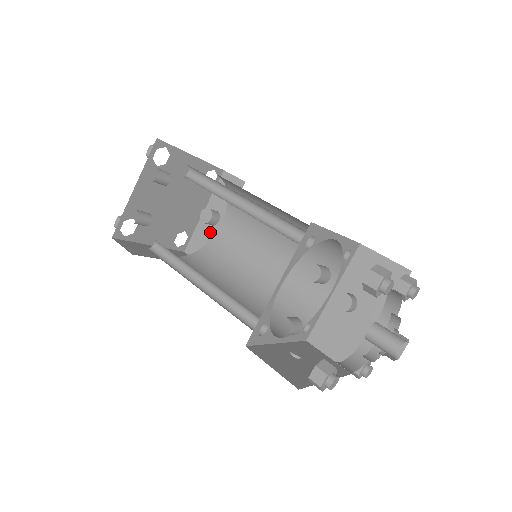
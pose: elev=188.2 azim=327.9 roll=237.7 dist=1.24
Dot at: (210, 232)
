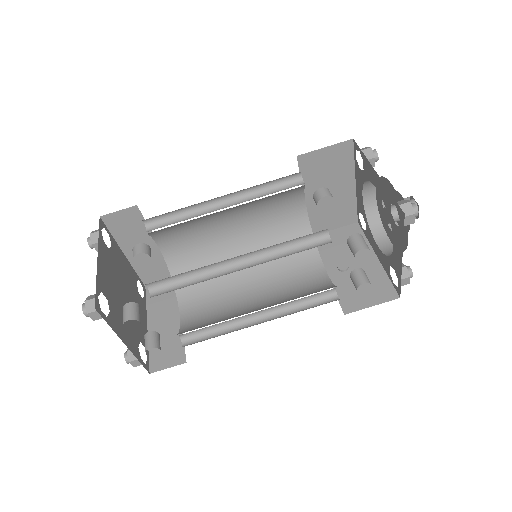
Dot at: (152, 259)
